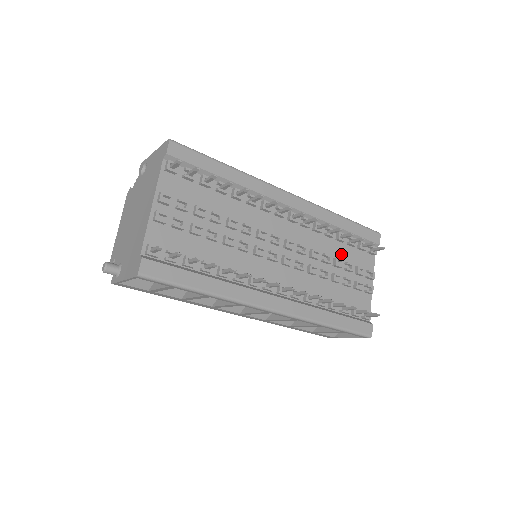
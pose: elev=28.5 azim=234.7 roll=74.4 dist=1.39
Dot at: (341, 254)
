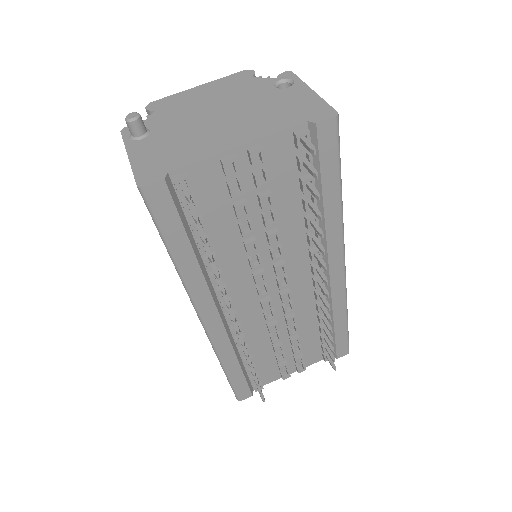
Dot at: (306, 336)
